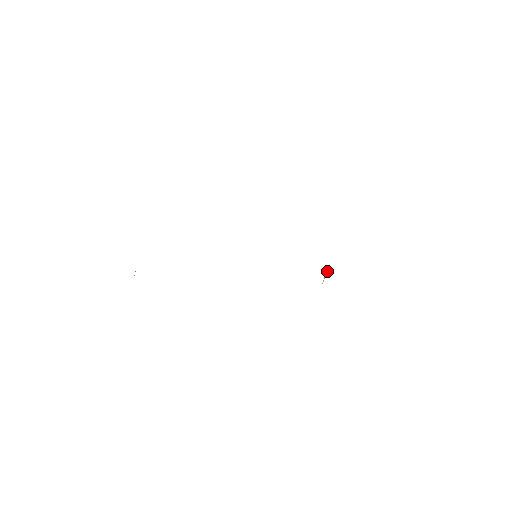
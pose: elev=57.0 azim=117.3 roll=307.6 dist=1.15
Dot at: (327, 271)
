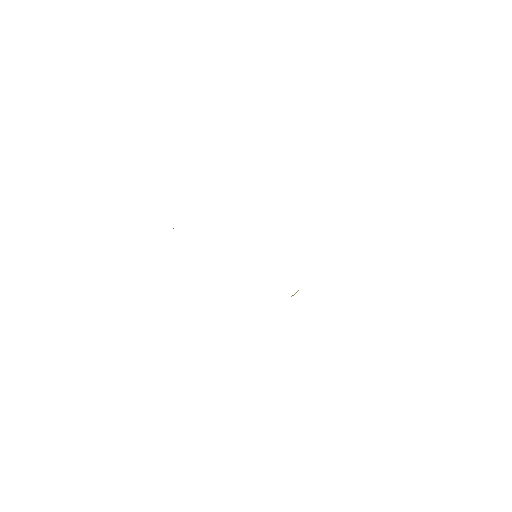
Dot at: (297, 291)
